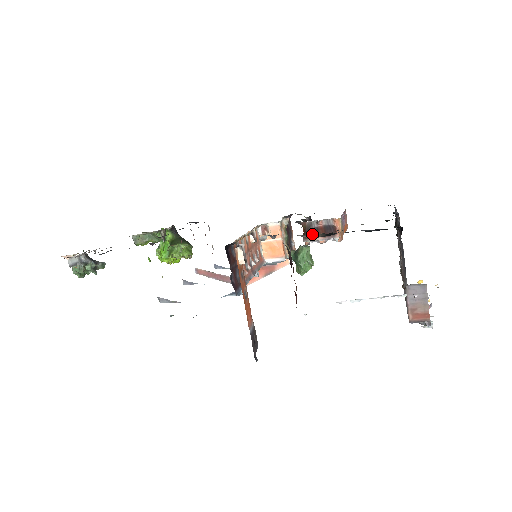
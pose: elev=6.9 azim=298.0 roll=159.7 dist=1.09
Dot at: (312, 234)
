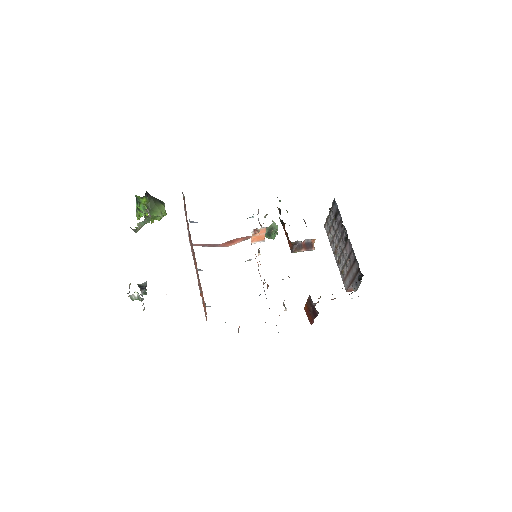
Dot at: (298, 249)
